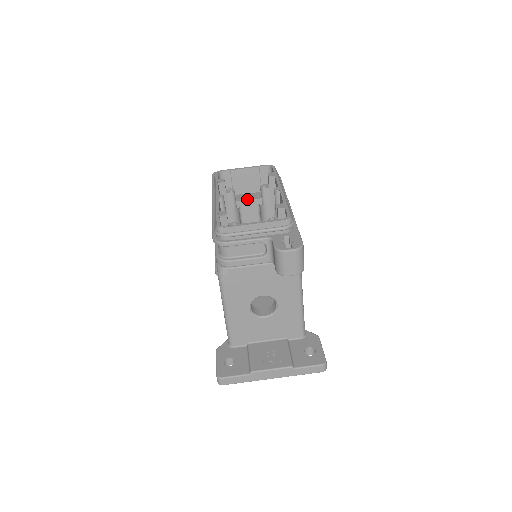
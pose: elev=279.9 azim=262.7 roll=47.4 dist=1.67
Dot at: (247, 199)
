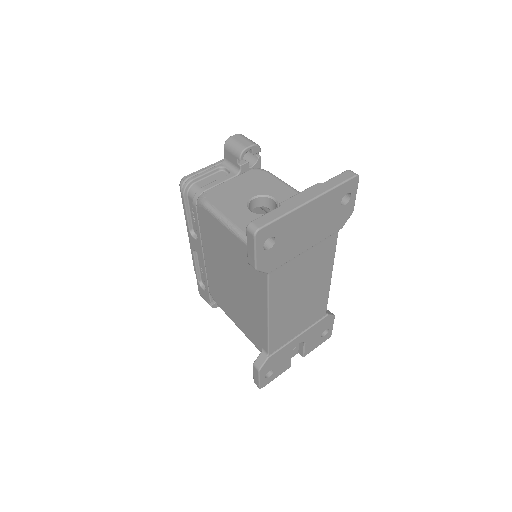
Dot at: occluded
